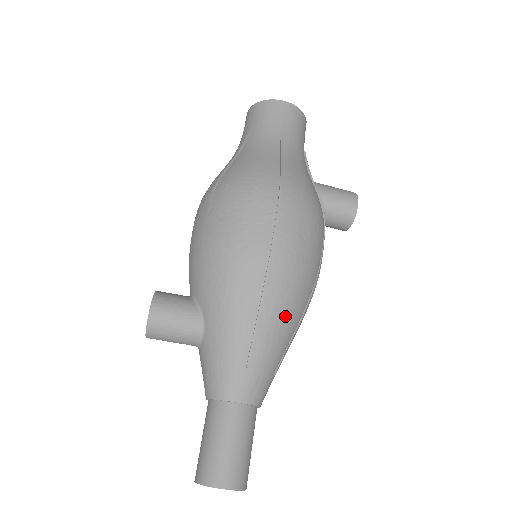
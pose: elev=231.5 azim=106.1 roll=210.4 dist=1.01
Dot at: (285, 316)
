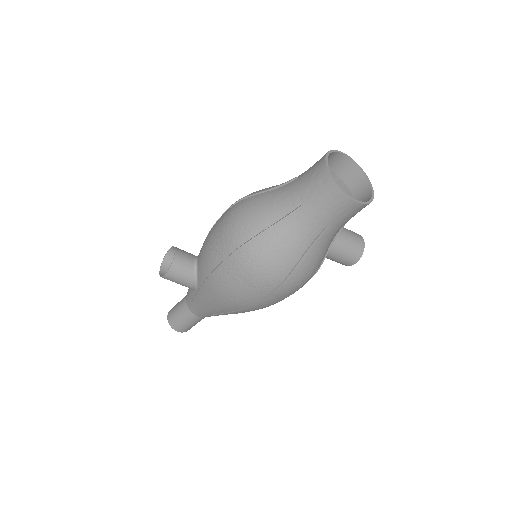
Dot at: occluded
